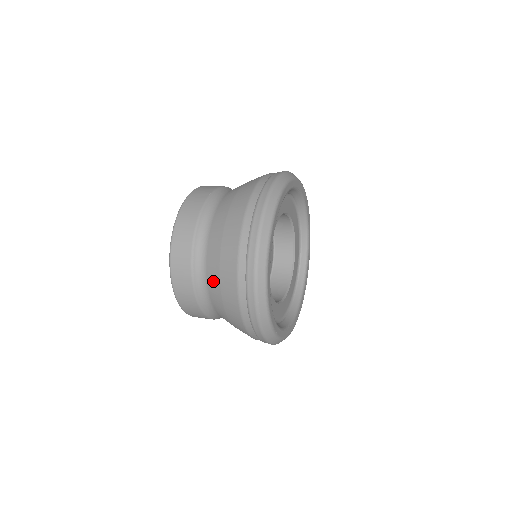
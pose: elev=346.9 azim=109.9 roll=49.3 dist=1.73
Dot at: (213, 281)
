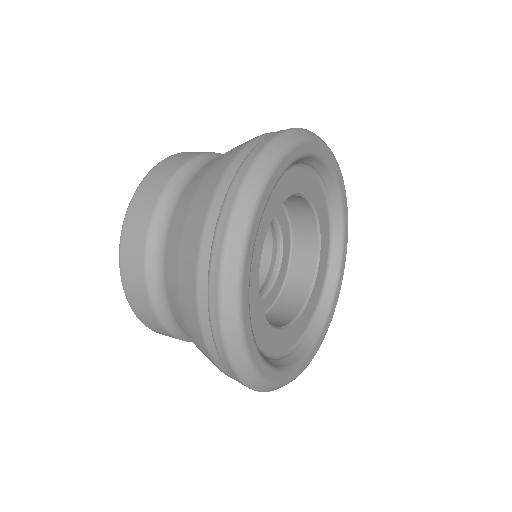
Dot at: occluded
